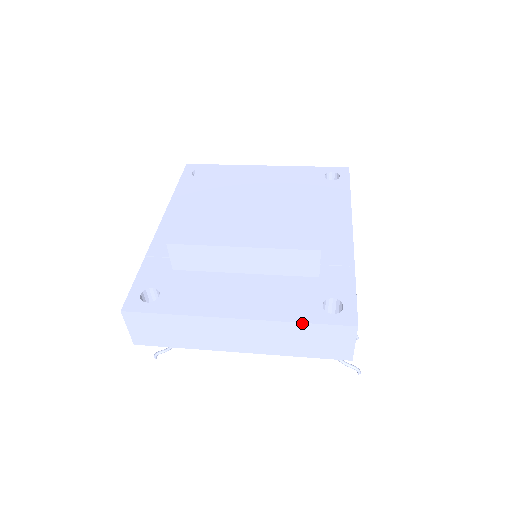
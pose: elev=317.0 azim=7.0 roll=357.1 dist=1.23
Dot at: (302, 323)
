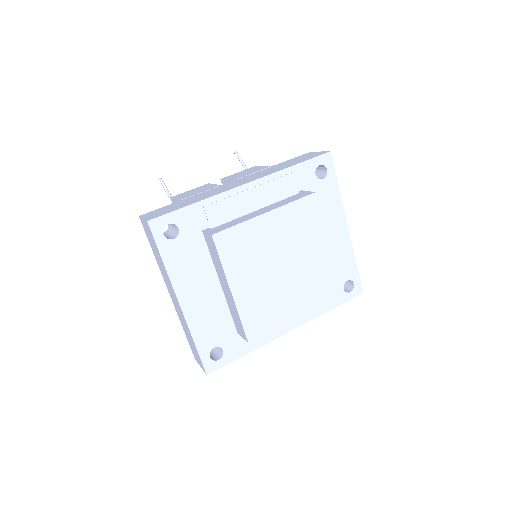
Dot at: (195, 344)
